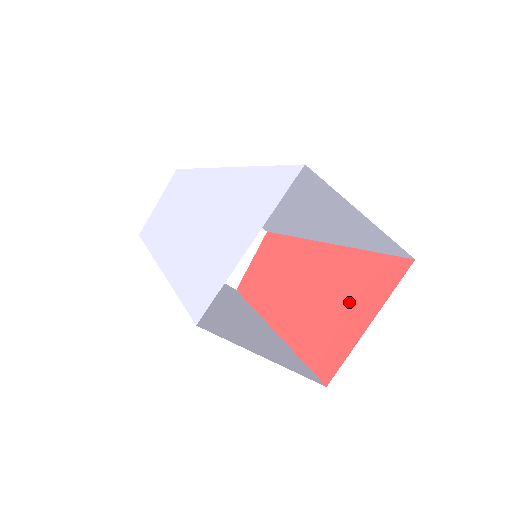
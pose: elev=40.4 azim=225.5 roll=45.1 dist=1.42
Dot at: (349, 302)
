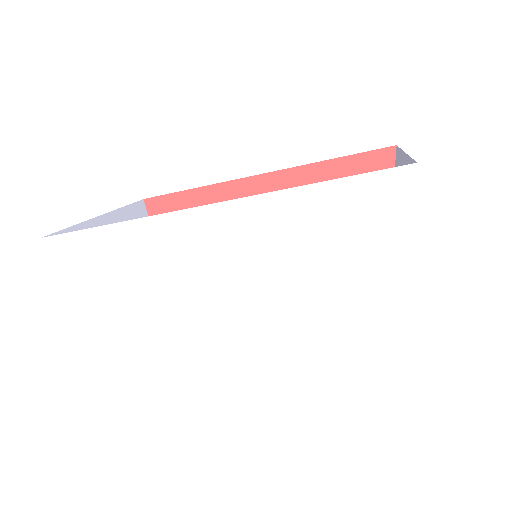
Dot at: occluded
